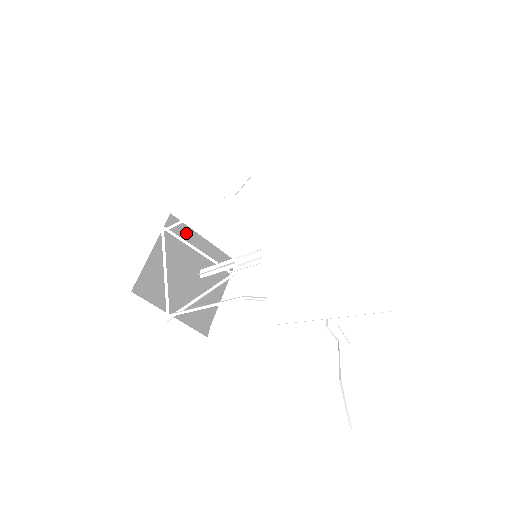
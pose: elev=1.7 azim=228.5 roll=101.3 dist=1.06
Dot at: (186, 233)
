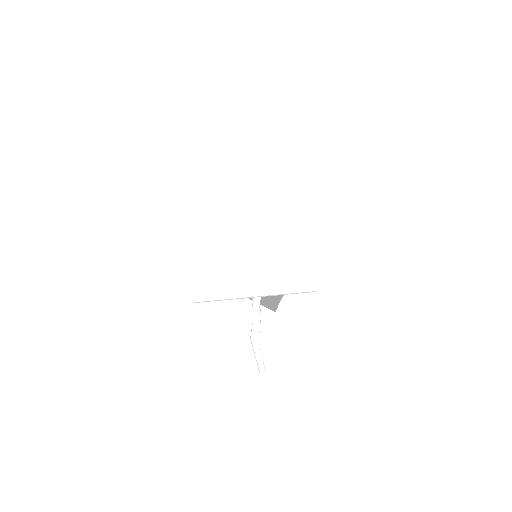
Dot at: occluded
